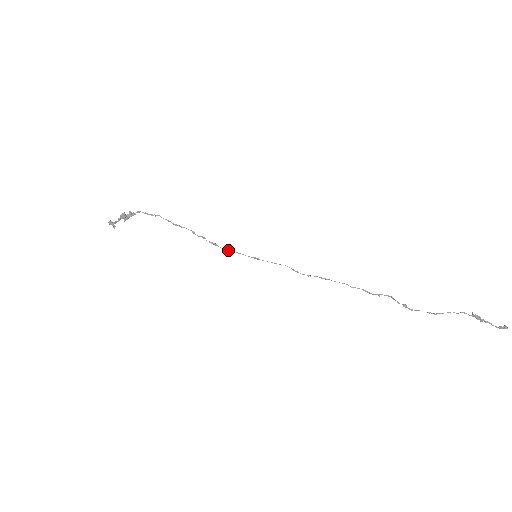
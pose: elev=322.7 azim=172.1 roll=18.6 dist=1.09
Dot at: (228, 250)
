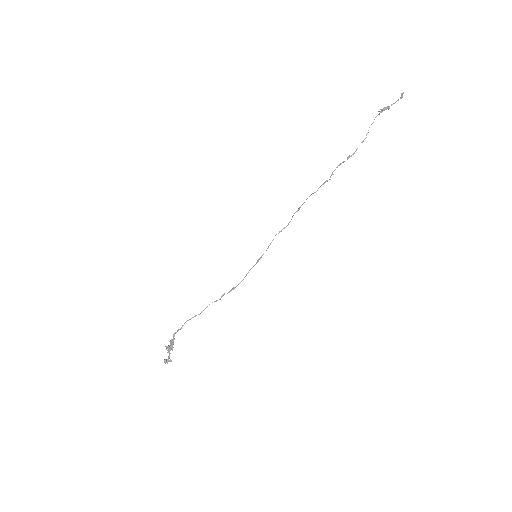
Dot at: (242, 280)
